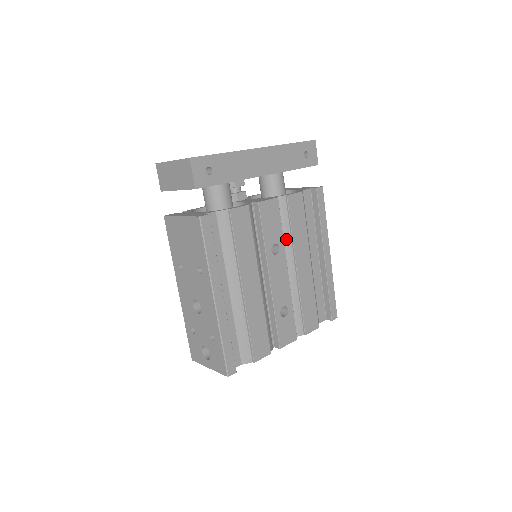
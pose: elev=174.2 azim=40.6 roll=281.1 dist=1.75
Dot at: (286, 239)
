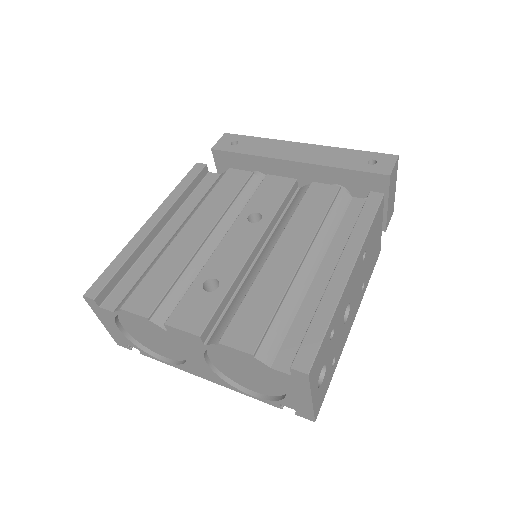
Dot at: (284, 223)
